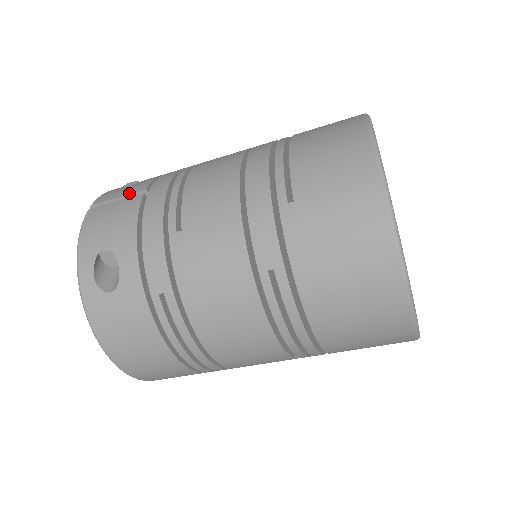
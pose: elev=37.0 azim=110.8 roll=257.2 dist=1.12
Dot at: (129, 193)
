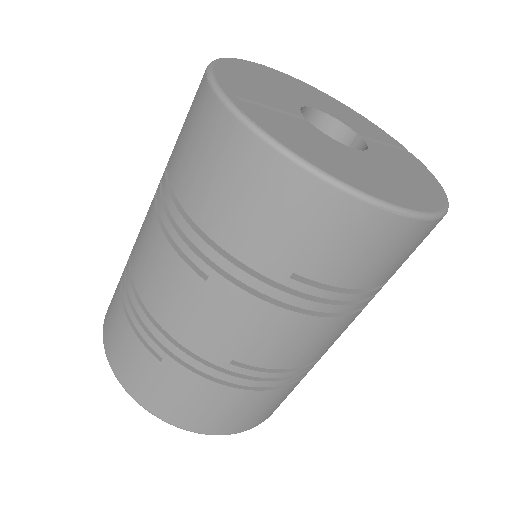
Dot at: occluded
